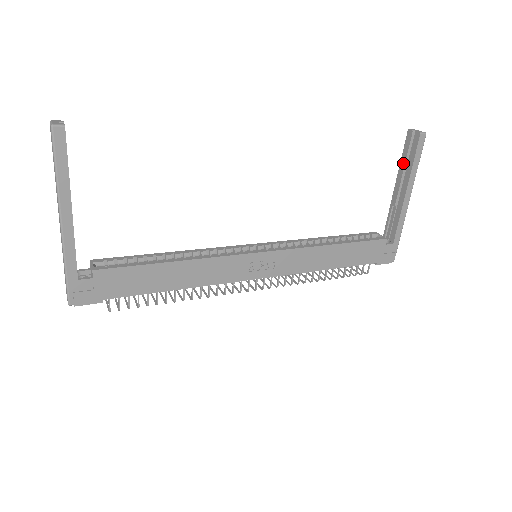
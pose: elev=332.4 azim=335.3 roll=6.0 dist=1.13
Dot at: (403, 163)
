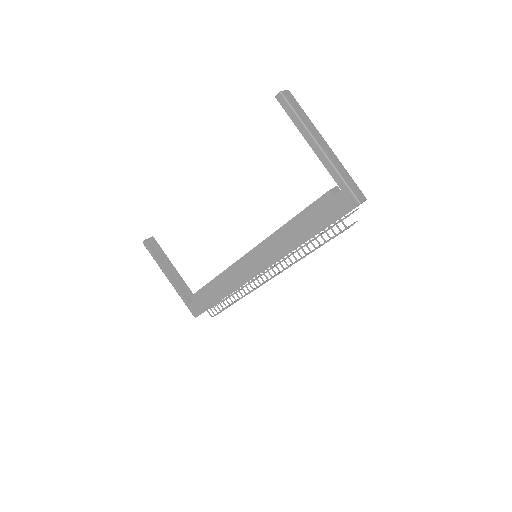
Dot at: occluded
